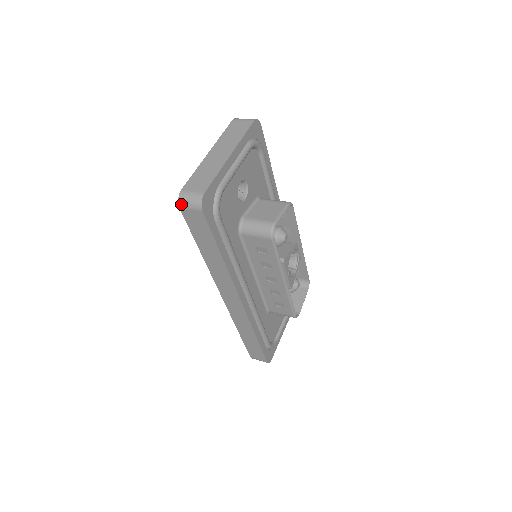
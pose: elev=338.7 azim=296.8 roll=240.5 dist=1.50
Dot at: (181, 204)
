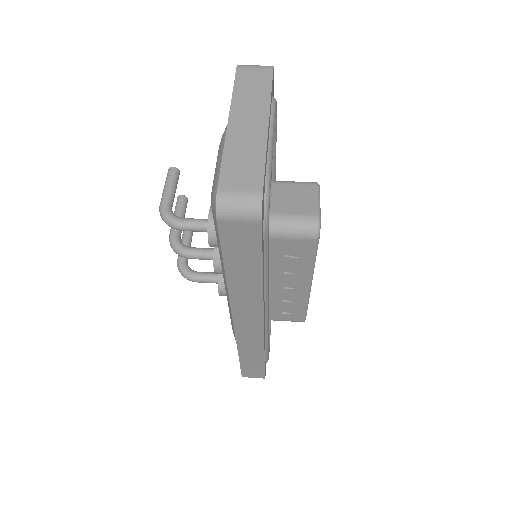
Dot at: (221, 214)
